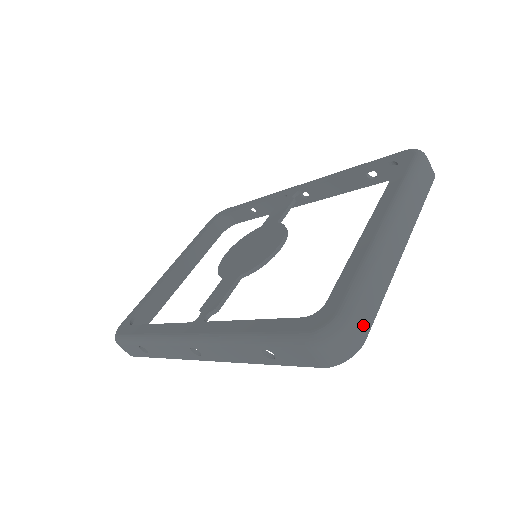
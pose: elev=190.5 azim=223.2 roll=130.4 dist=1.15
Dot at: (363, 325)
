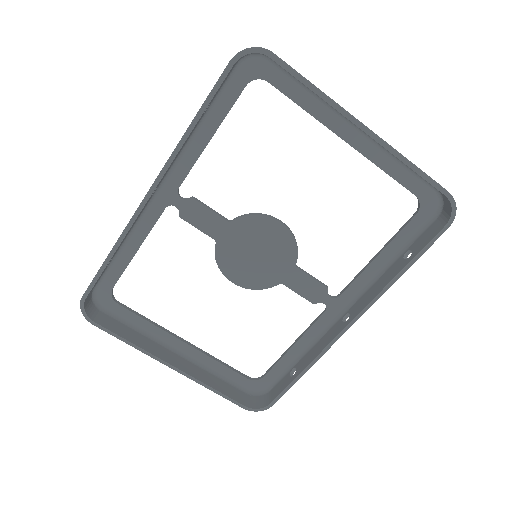
Dot at: (279, 58)
